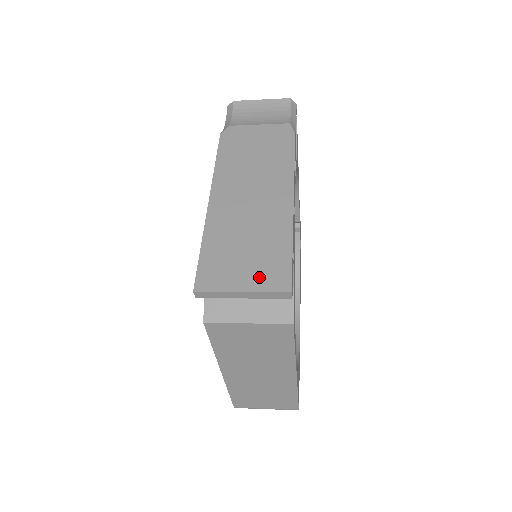
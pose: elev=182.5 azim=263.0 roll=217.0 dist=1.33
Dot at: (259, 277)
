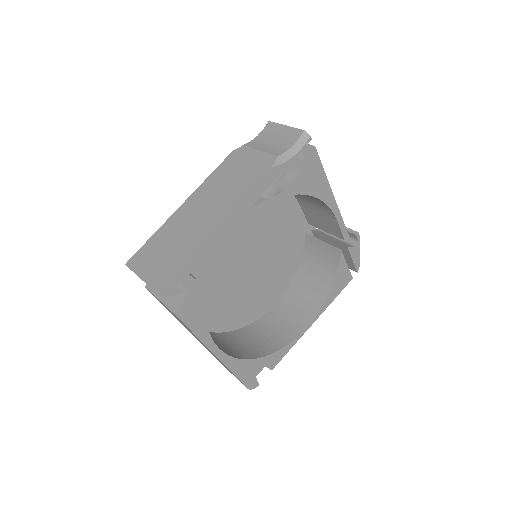
Dot at: (154, 273)
